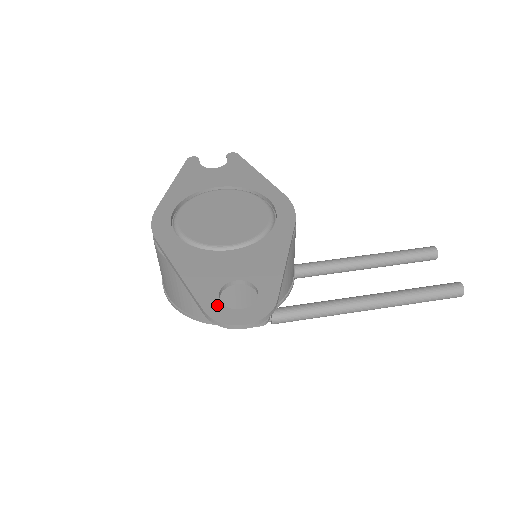
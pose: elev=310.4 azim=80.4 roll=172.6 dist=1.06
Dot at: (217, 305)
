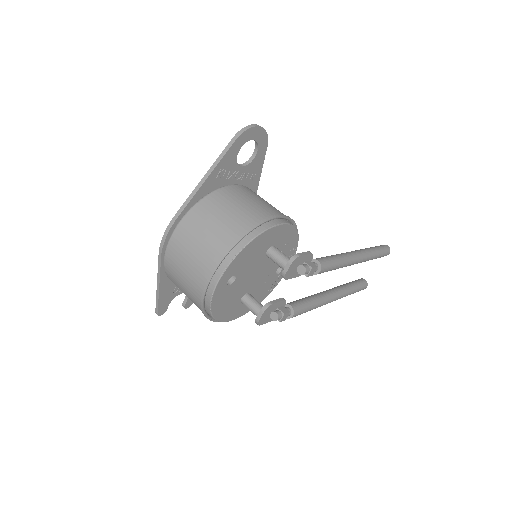
Dot at: (237, 142)
